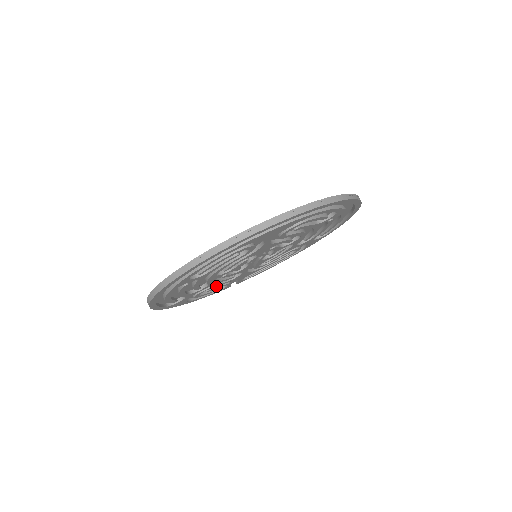
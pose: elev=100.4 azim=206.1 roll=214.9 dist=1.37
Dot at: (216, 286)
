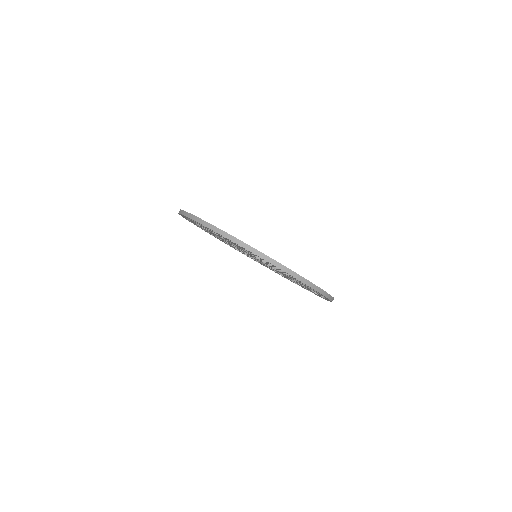
Dot at: occluded
